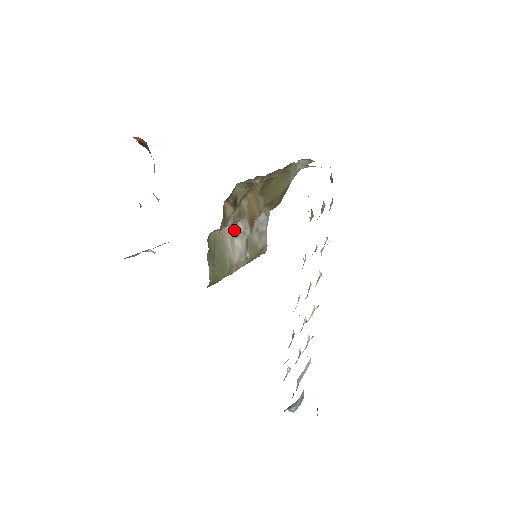
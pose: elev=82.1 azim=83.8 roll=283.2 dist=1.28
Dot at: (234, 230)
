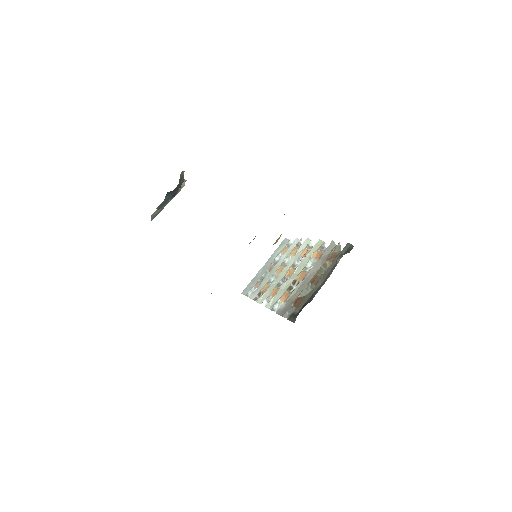
Dot at: occluded
